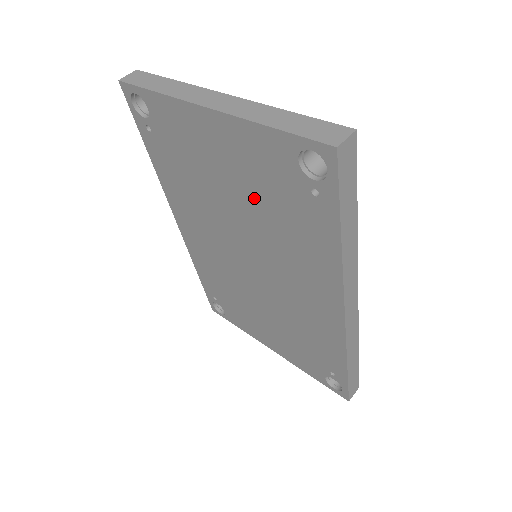
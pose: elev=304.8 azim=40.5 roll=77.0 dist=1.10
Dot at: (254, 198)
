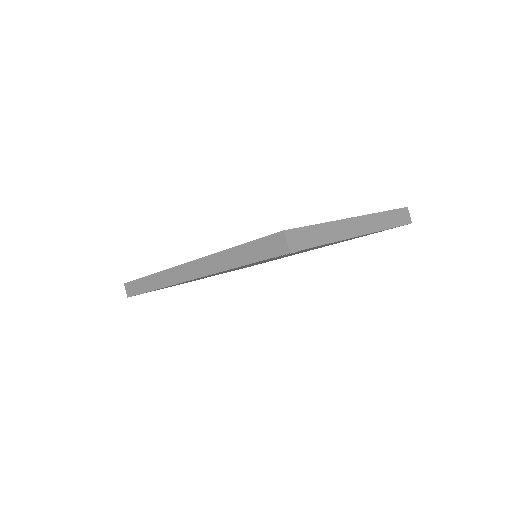
Dot at: occluded
